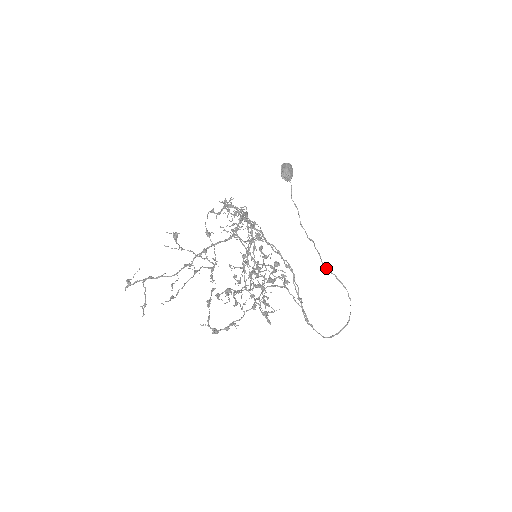
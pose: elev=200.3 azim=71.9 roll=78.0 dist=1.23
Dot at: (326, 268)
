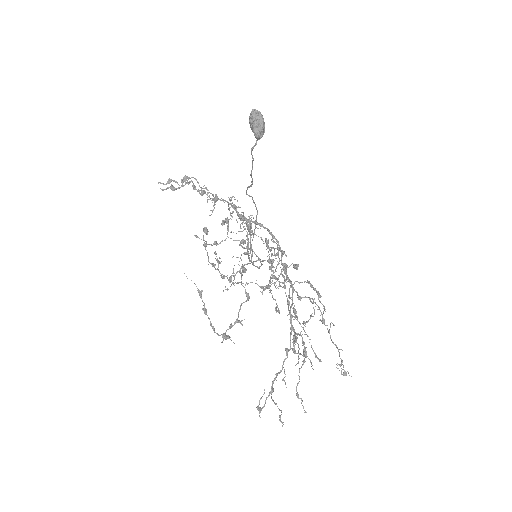
Dot at: (247, 194)
